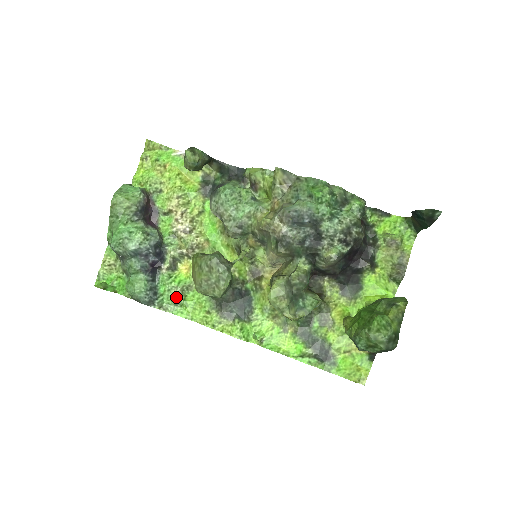
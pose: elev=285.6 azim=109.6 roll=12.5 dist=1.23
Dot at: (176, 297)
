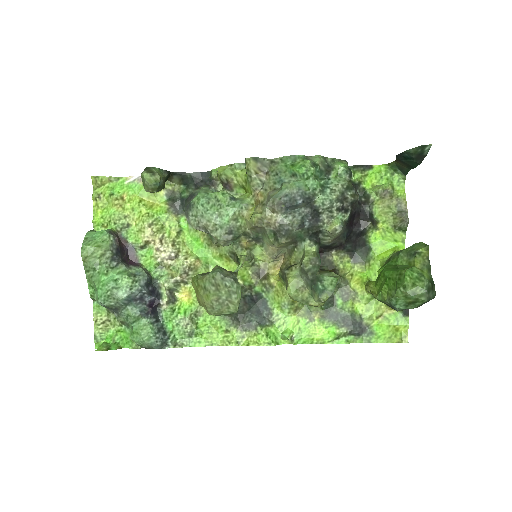
Dot at: (187, 329)
